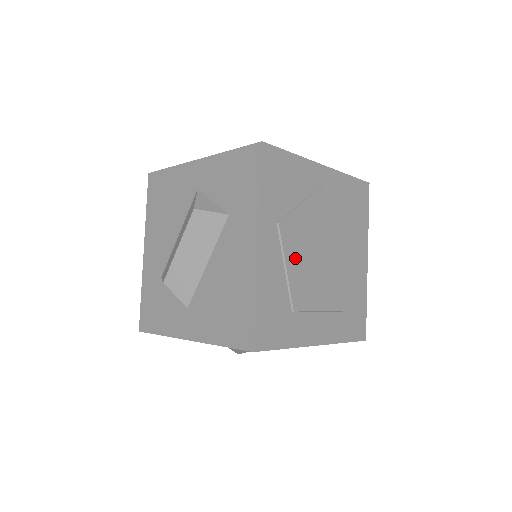
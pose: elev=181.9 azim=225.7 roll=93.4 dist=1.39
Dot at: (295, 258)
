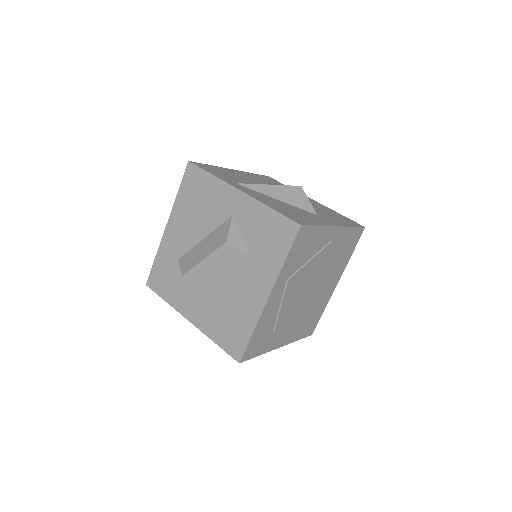
Dot at: (289, 299)
